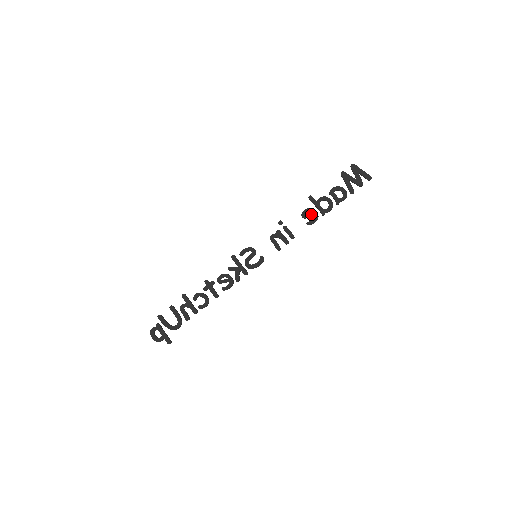
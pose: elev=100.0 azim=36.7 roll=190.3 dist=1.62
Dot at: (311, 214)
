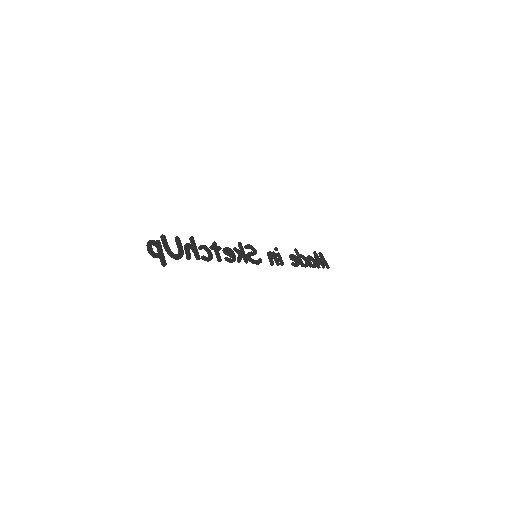
Dot at: (296, 259)
